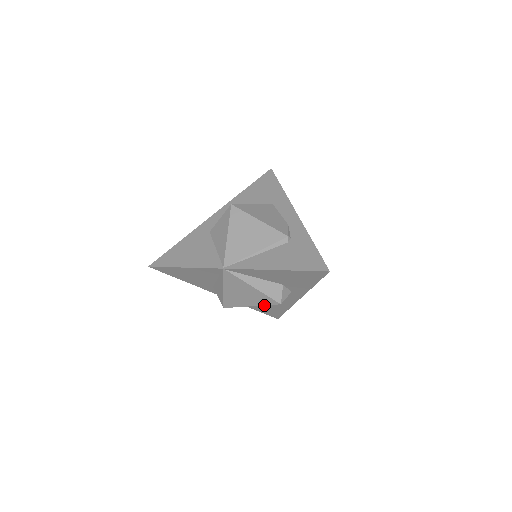
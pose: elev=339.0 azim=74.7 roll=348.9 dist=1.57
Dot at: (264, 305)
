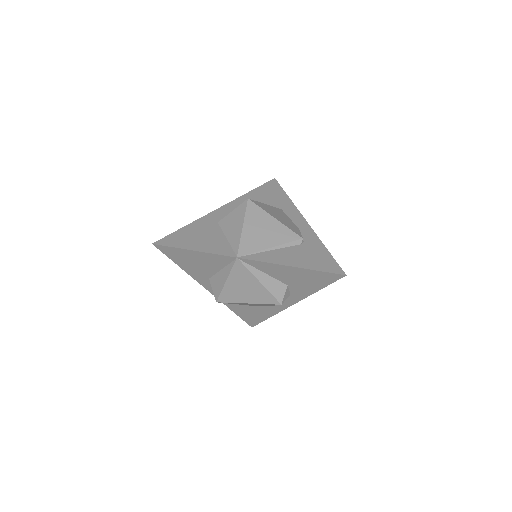
Dot at: (249, 308)
